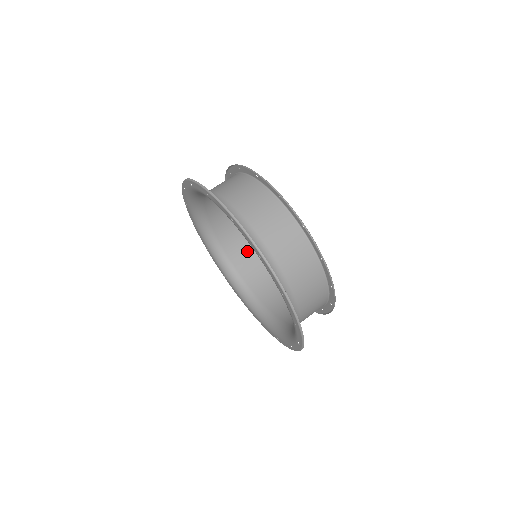
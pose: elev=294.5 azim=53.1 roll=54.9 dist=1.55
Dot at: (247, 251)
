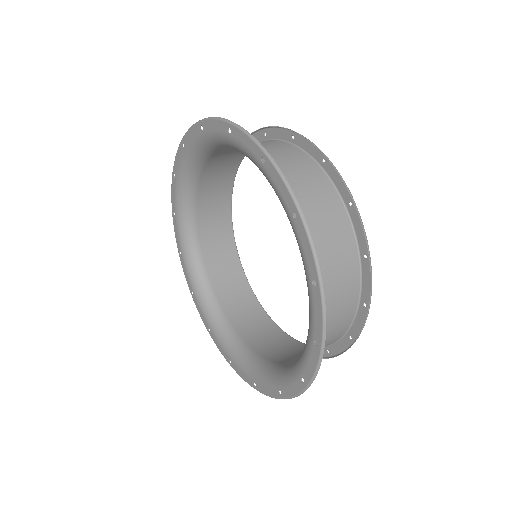
Dot at: (262, 325)
